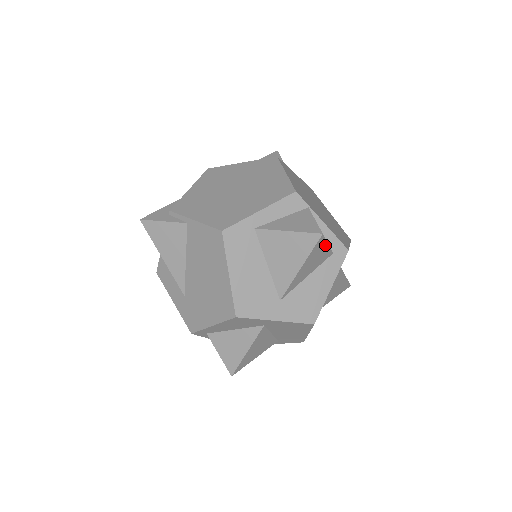
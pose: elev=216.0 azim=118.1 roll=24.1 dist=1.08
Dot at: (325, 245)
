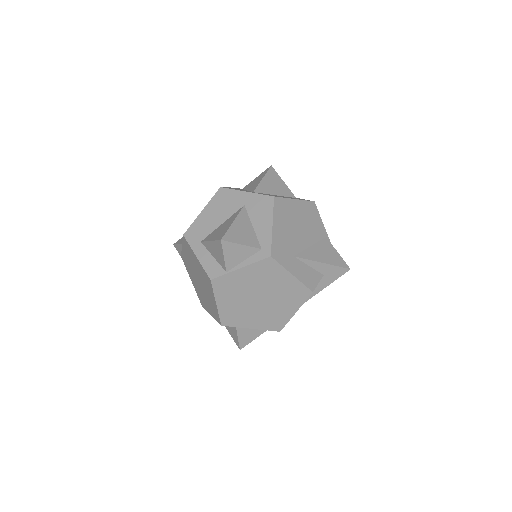
Dot at: (253, 339)
